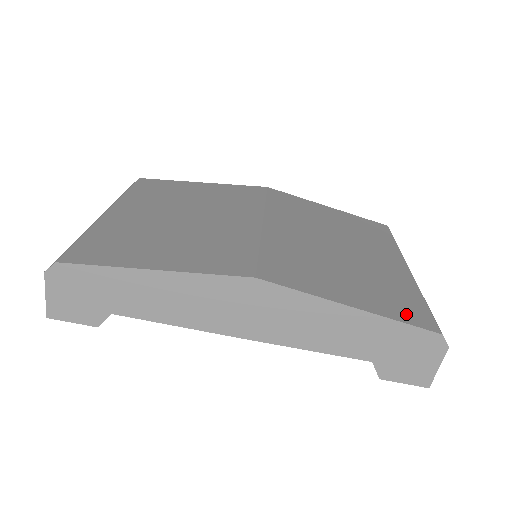
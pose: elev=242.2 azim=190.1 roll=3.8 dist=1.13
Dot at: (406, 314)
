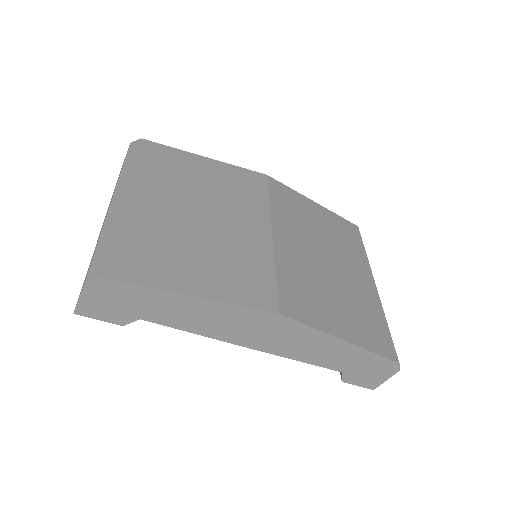
Dot at: (378, 344)
